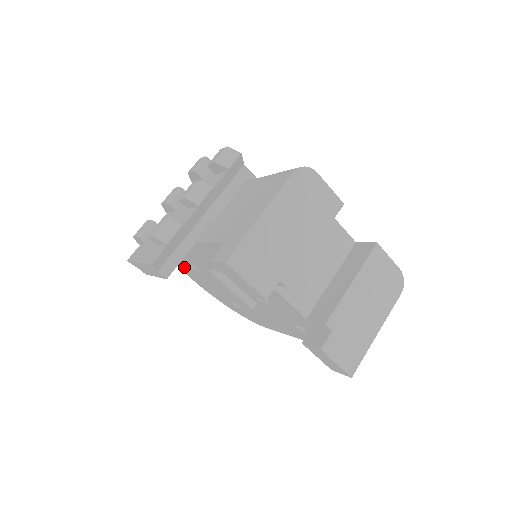
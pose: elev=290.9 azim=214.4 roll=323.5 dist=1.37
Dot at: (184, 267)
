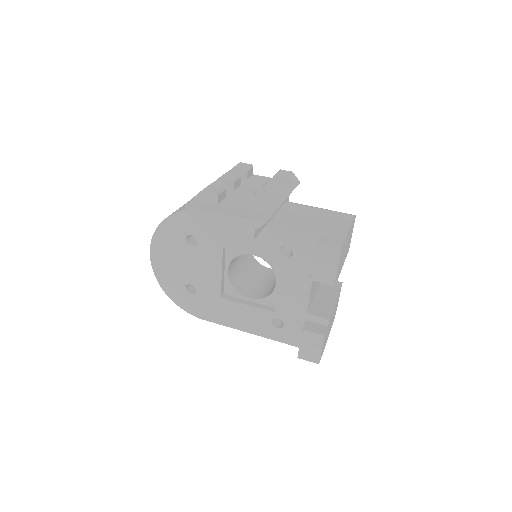
Dot at: (168, 236)
